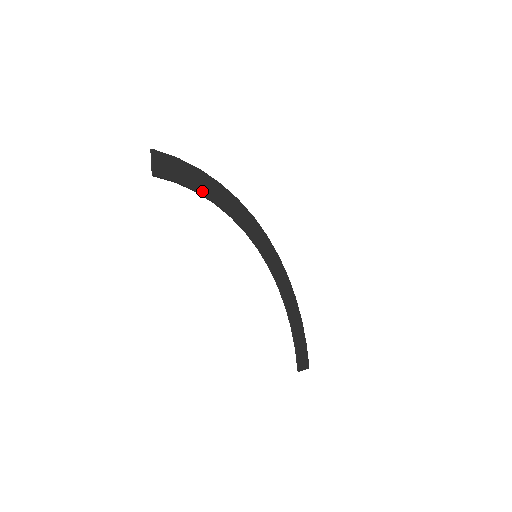
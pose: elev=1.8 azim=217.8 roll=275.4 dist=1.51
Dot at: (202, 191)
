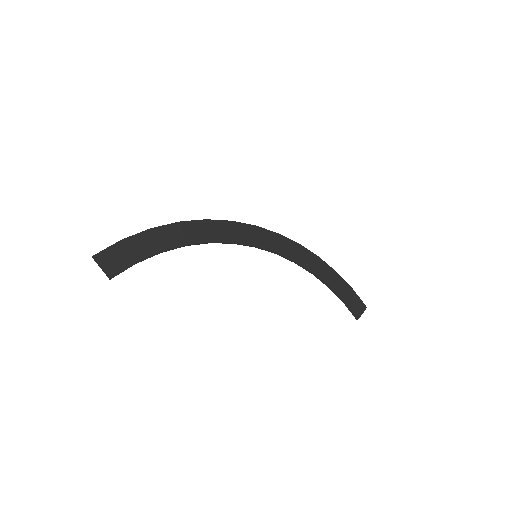
Dot at: (166, 247)
